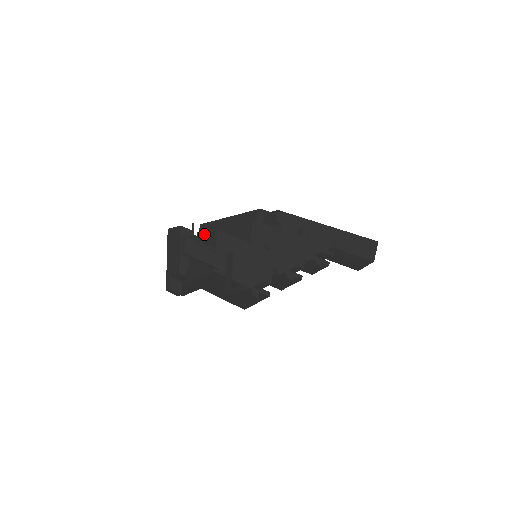
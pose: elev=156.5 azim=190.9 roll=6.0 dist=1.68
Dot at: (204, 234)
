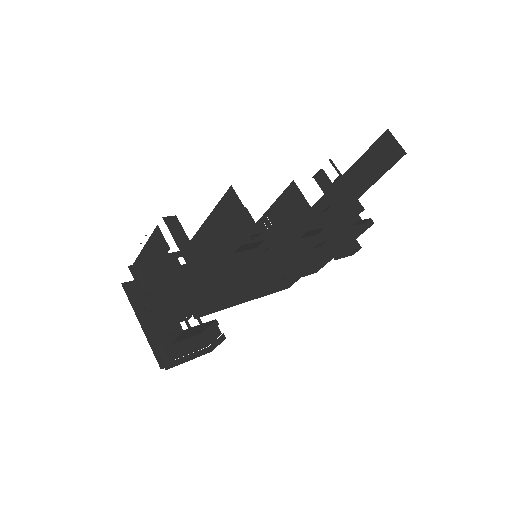
Dot at: occluded
